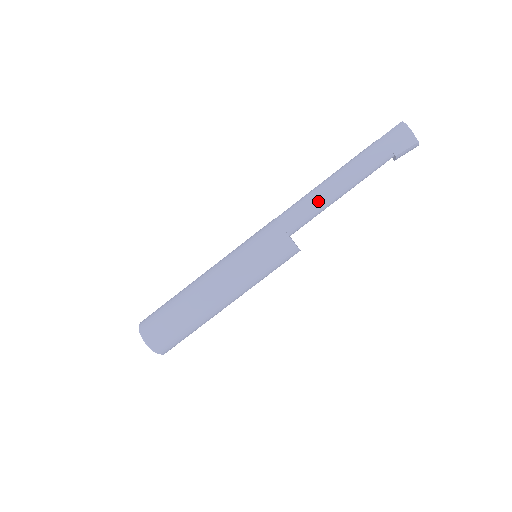
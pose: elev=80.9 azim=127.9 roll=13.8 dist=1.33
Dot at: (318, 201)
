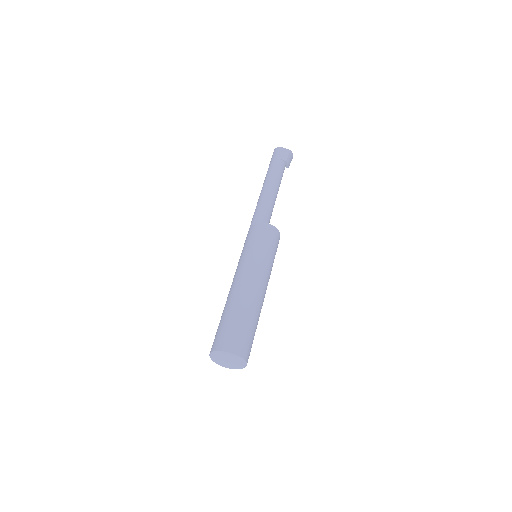
Dot at: (265, 201)
